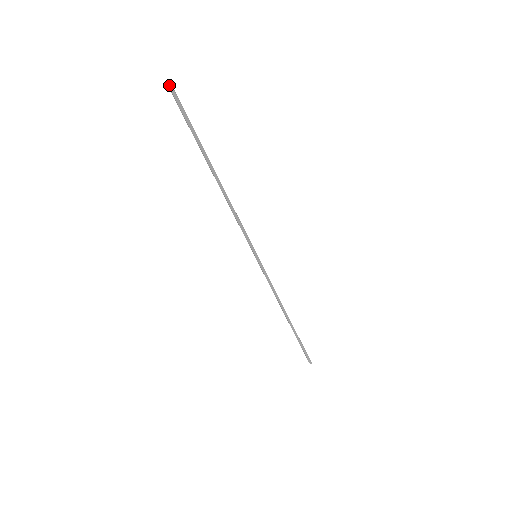
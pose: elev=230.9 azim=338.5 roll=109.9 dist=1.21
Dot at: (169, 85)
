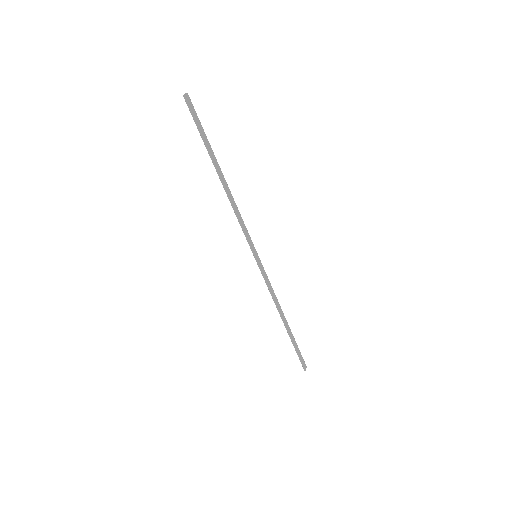
Dot at: (184, 97)
